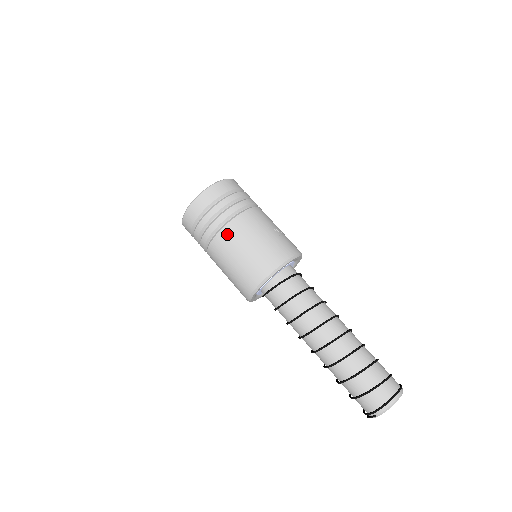
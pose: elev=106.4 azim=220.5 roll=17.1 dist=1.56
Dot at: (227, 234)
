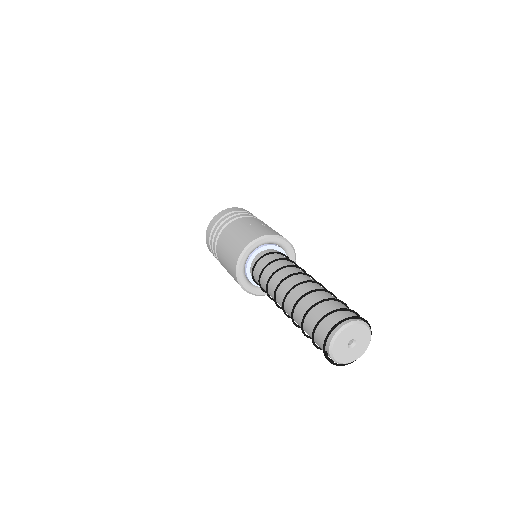
Dot at: (220, 240)
